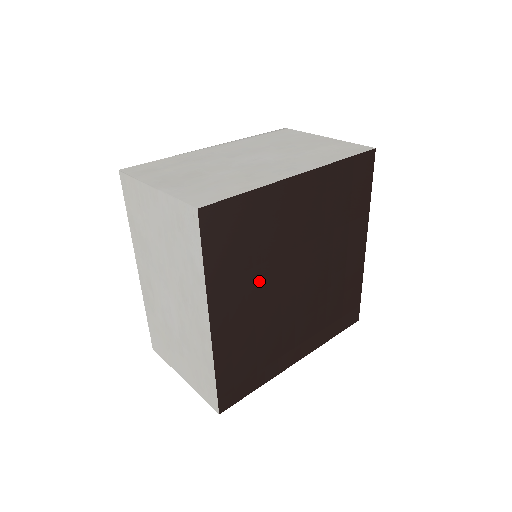
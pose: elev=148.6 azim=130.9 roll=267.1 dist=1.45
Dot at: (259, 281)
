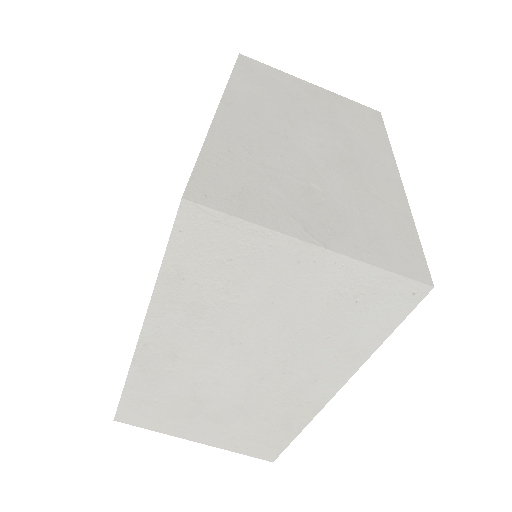
Dot at: occluded
